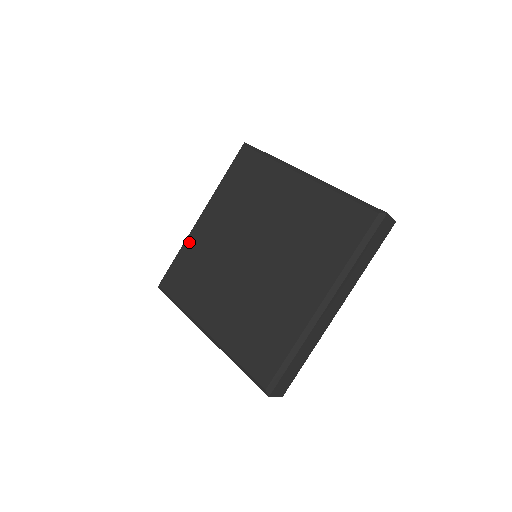
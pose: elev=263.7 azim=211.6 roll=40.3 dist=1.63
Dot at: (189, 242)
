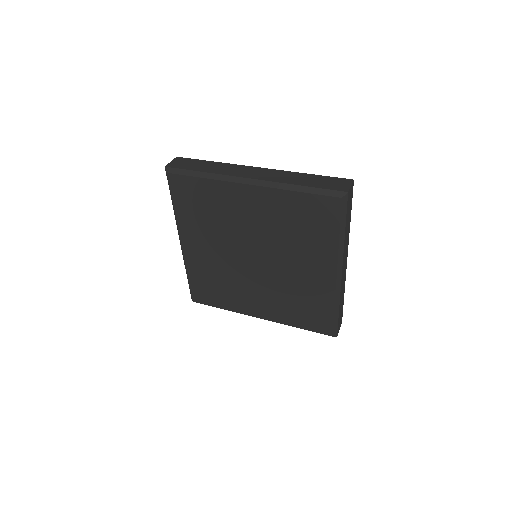
Dot at: (190, 266)
